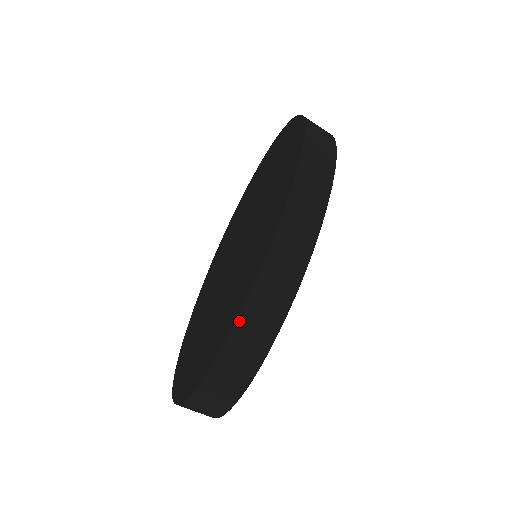
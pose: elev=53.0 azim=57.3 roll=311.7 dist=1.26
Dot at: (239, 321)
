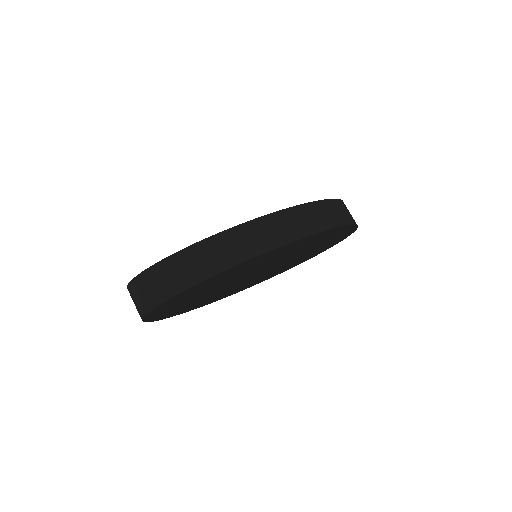
Dot at: (217, 236)
